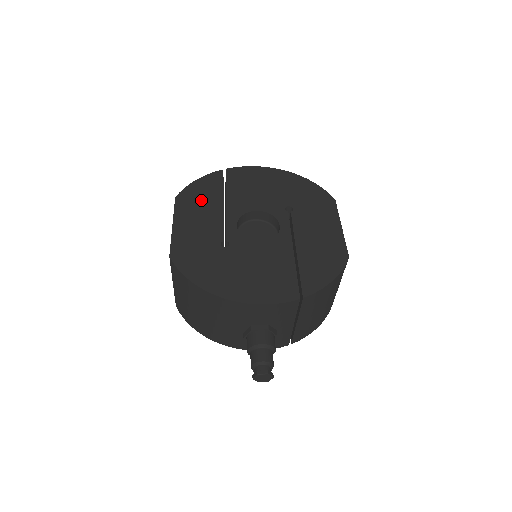
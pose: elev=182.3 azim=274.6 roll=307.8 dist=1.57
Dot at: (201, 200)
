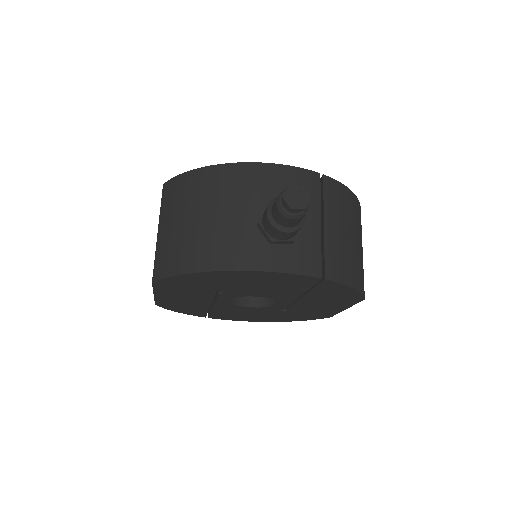
Dot at: occluded
